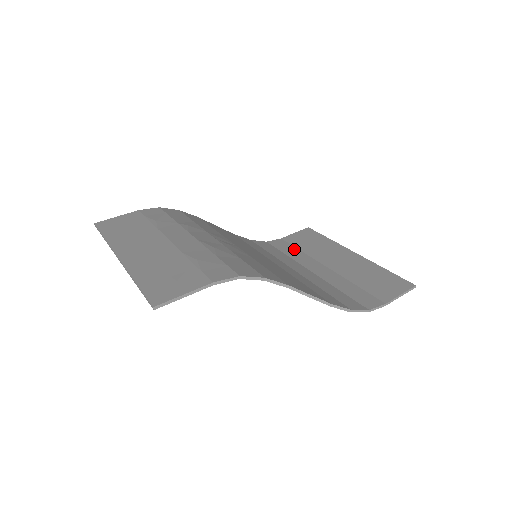
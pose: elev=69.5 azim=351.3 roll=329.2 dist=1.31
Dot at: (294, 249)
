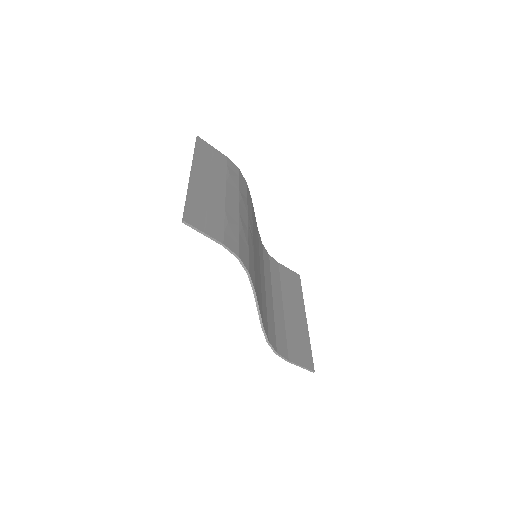
Dot at: (278, 277)
